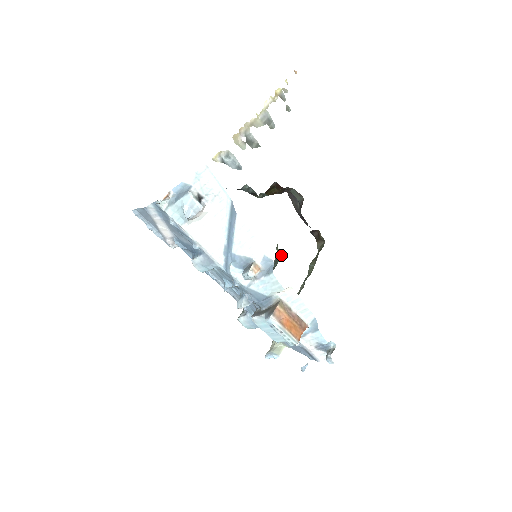
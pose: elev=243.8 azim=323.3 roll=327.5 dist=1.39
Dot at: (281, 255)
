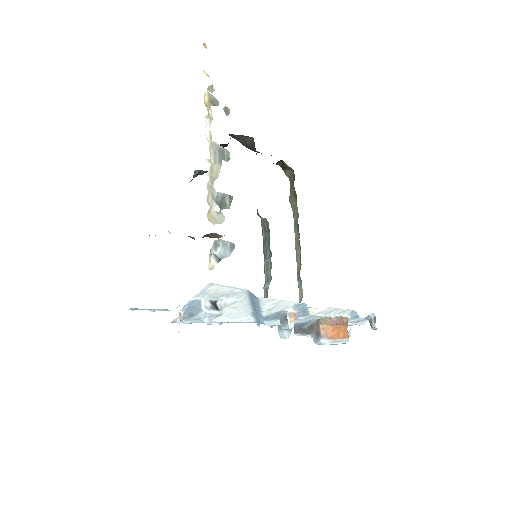
Dot at: (267, 222)
